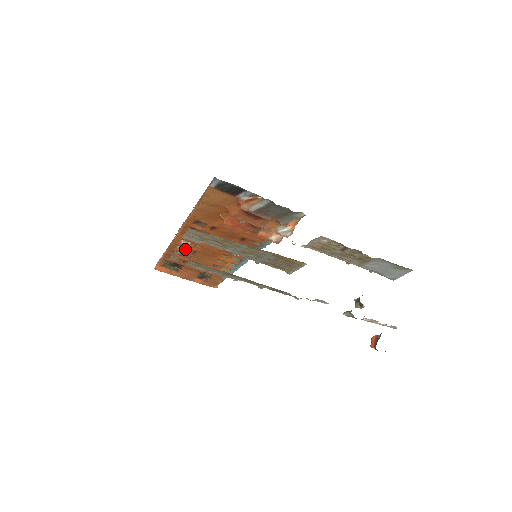
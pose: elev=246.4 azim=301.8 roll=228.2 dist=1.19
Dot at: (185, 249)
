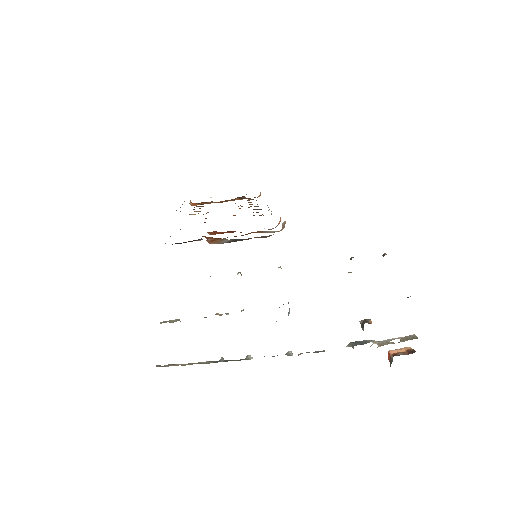
Dot at: occluded
